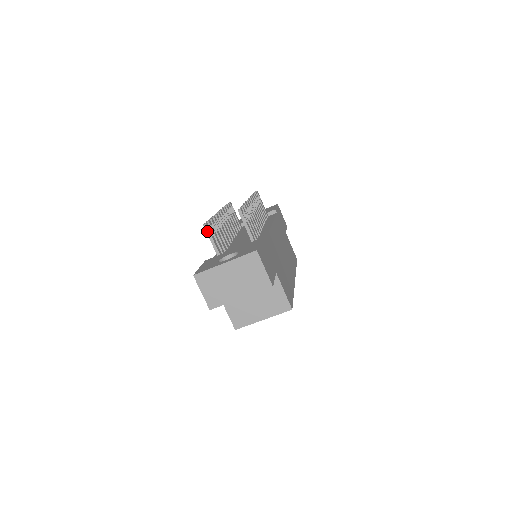
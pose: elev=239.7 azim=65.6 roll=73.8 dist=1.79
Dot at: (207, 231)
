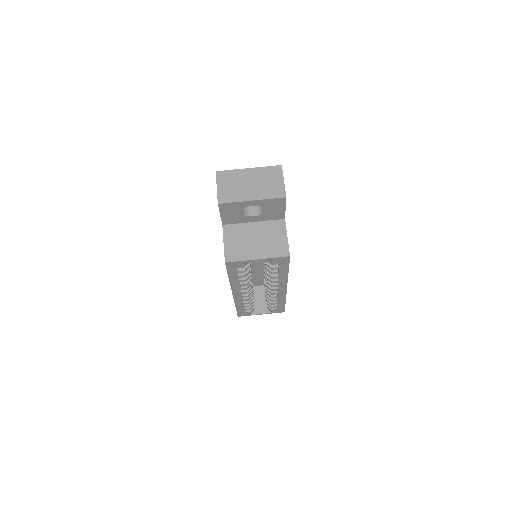
Dot at: occluded
